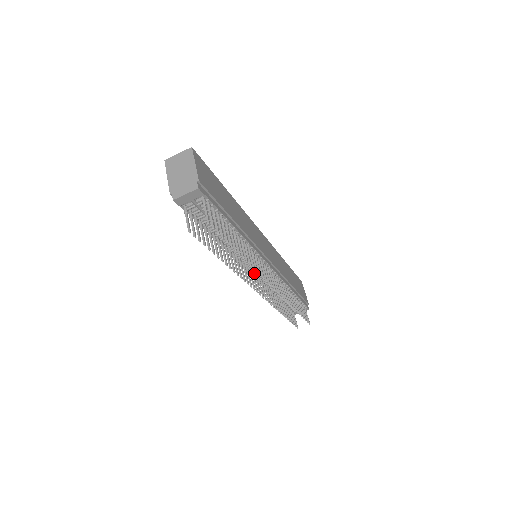
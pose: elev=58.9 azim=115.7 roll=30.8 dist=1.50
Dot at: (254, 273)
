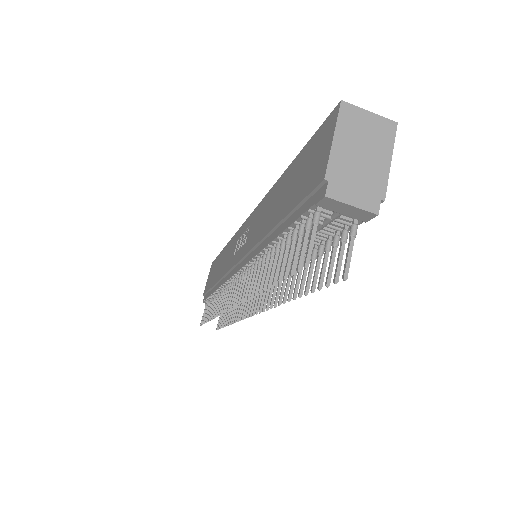
Dot at: occluded
